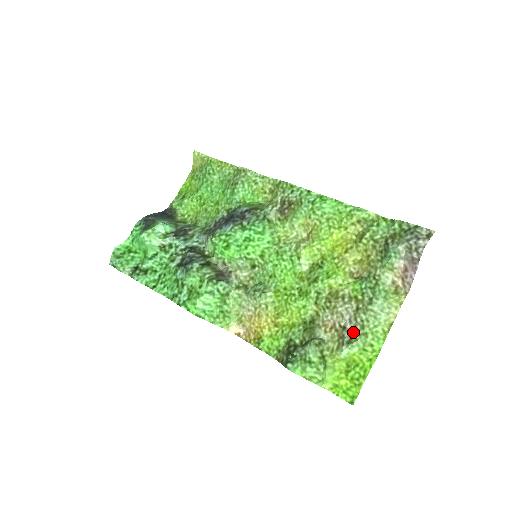
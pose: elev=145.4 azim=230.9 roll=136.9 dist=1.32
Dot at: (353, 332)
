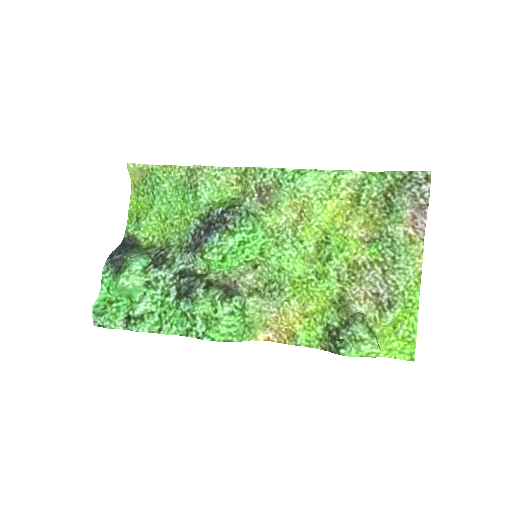
Dot at: (389, 295)
